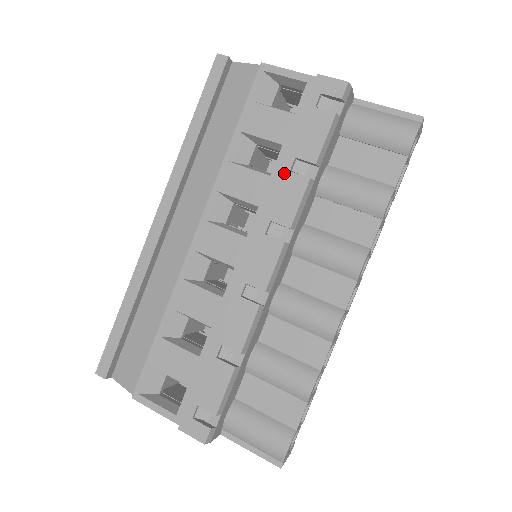
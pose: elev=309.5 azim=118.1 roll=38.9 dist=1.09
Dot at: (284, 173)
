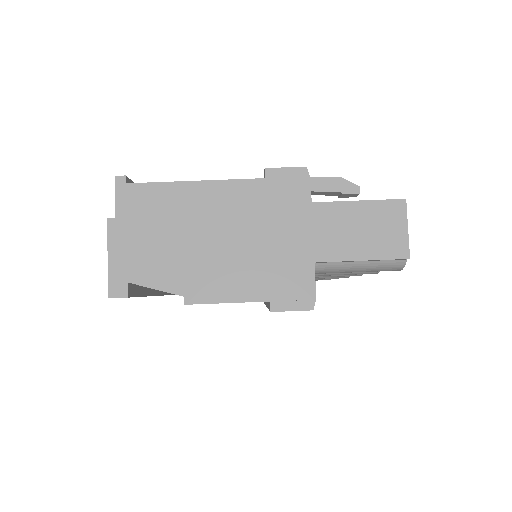
Dot at: occluded
